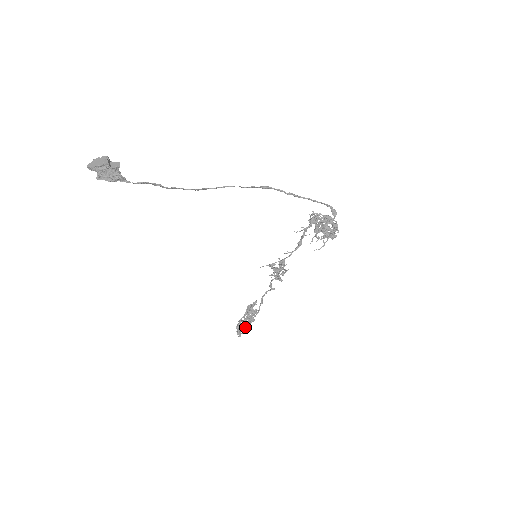
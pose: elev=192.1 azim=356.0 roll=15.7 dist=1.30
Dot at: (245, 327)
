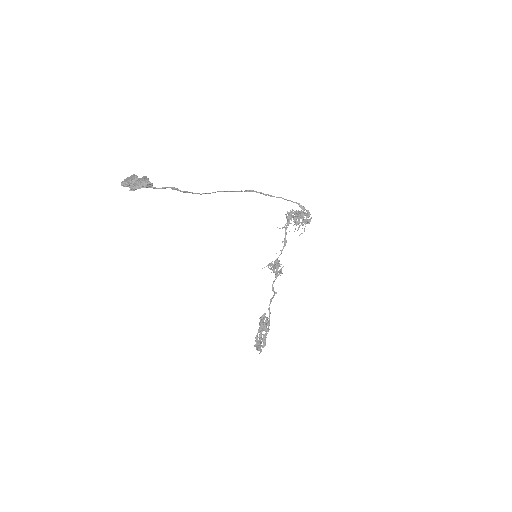
Dot at: (263, 341)
